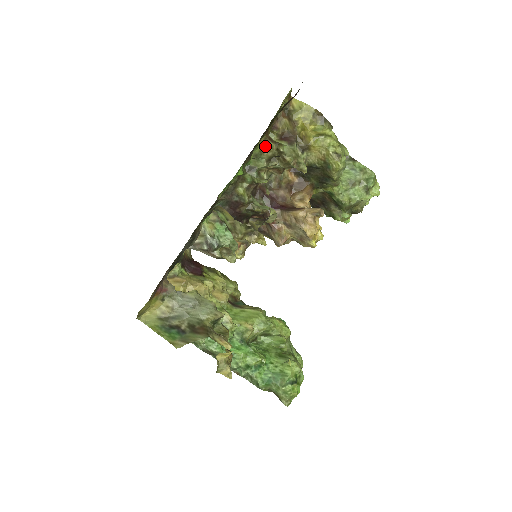
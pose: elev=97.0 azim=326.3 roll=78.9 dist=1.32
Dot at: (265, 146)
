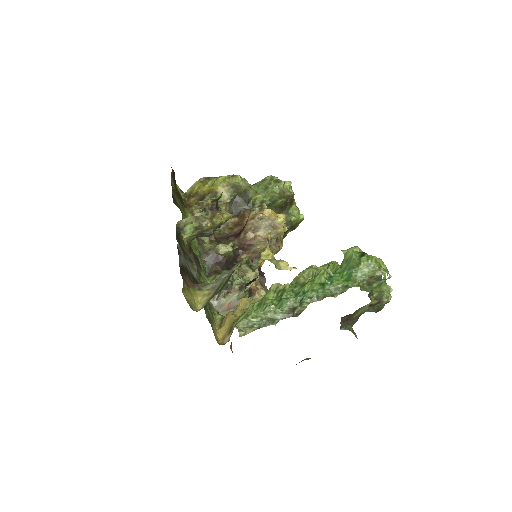
Dot at: (191, 210)
